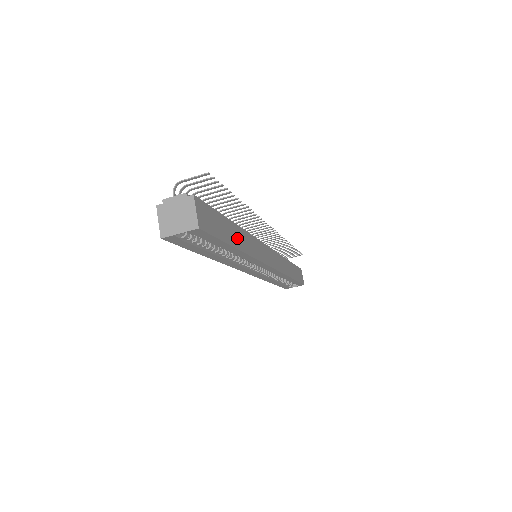
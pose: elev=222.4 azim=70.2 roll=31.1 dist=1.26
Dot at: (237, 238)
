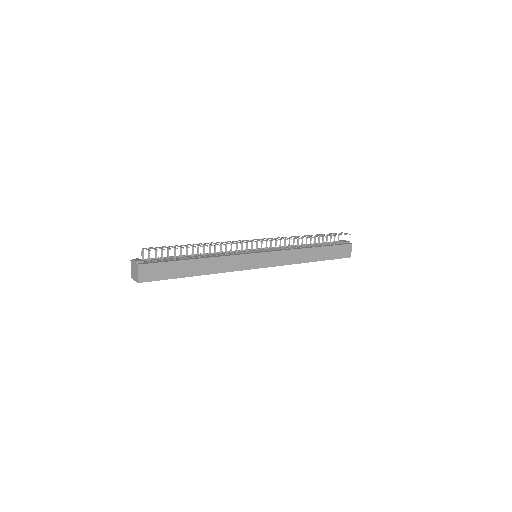
Dot at: (197, 268)
